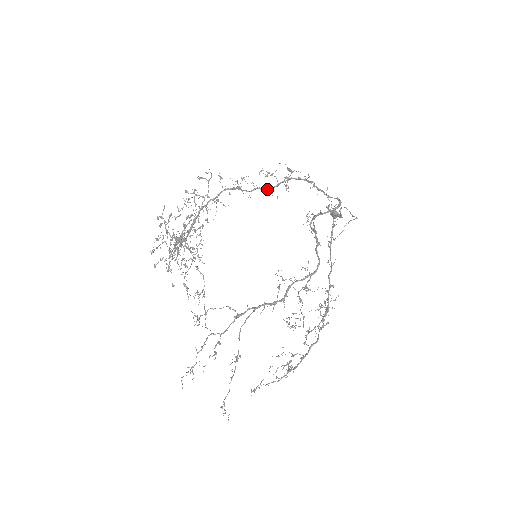
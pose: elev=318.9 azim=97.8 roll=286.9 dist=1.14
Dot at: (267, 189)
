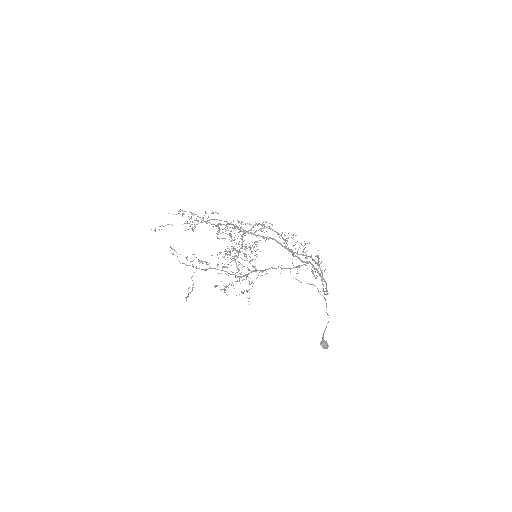
Dot at: (297, 253)
